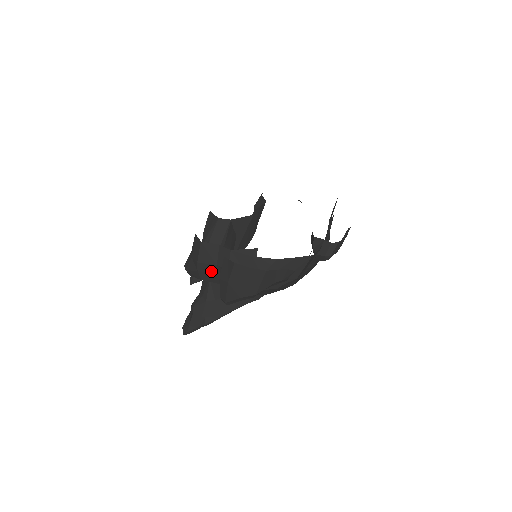
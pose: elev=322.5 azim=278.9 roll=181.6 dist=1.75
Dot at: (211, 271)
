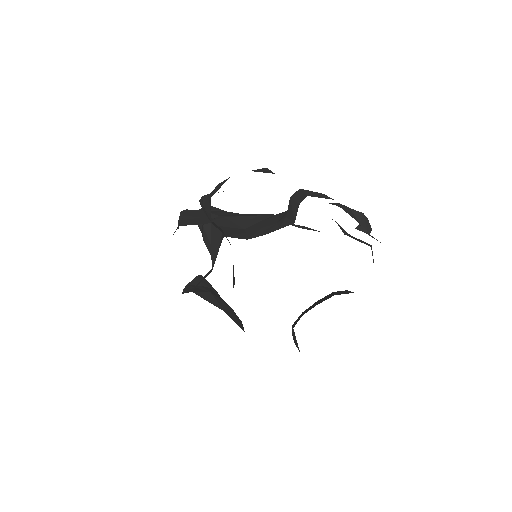
Dot at: occluded
